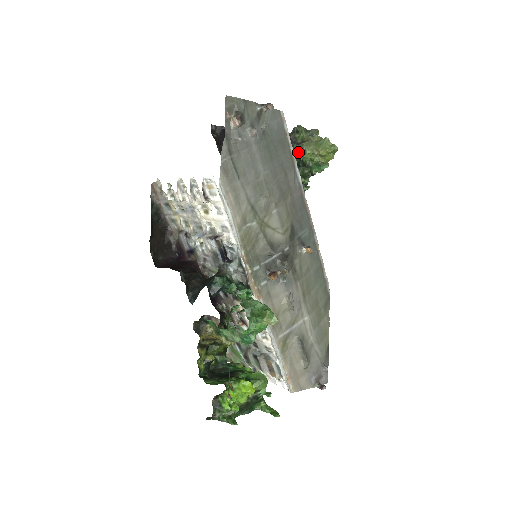
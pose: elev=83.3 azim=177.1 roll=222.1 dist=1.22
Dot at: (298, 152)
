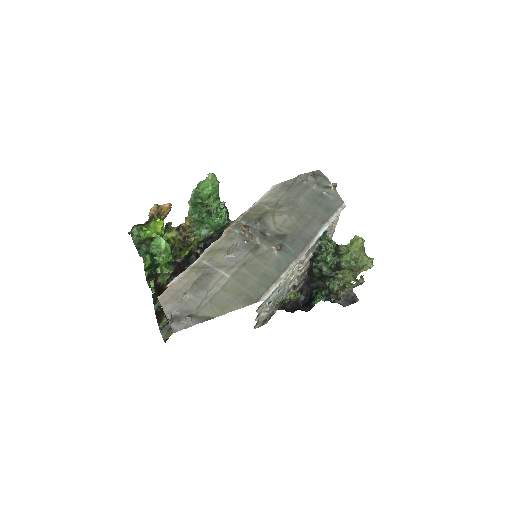
Dot at: occluded
